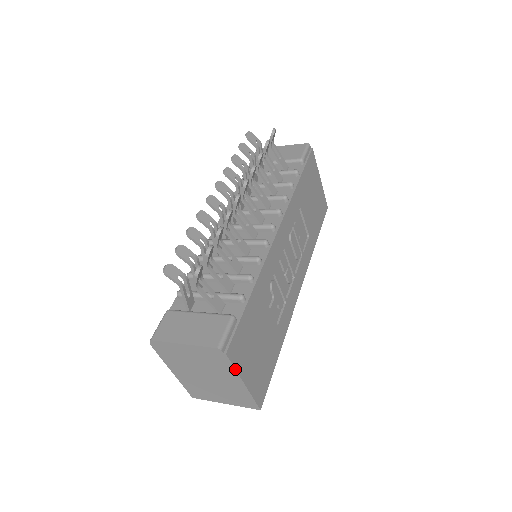
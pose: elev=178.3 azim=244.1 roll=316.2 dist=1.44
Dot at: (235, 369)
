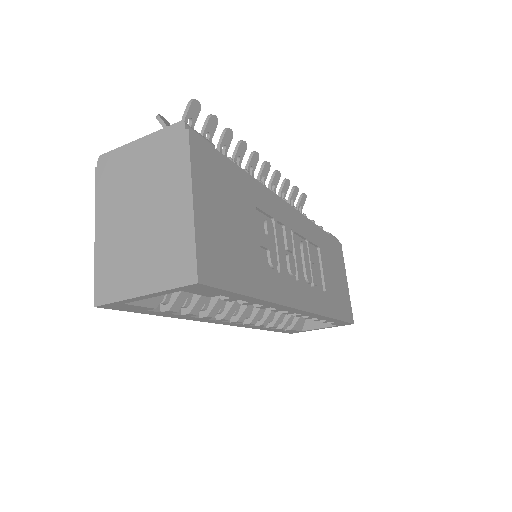
Dot at: (190, 163)
